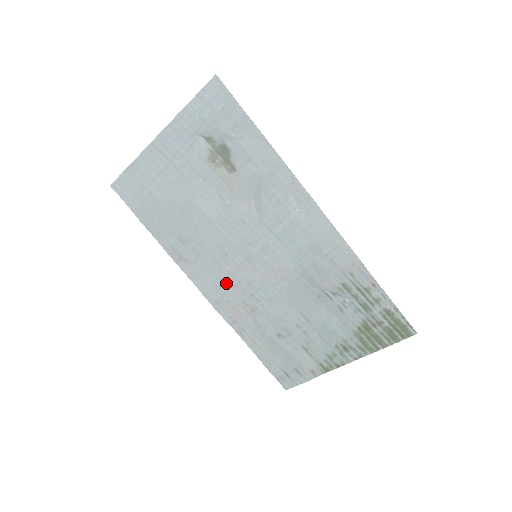
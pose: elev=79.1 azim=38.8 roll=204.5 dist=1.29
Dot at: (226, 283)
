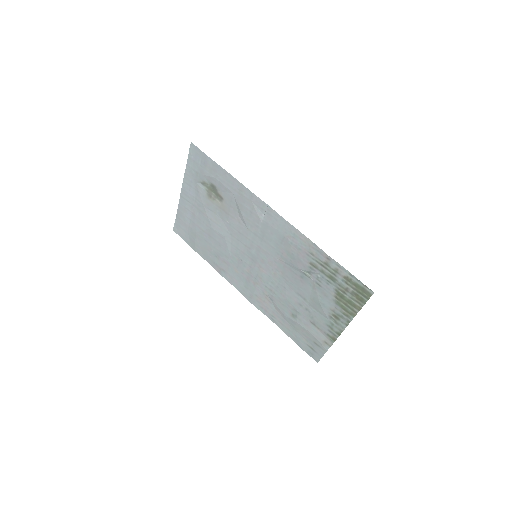
Dot at: (249, 281)
